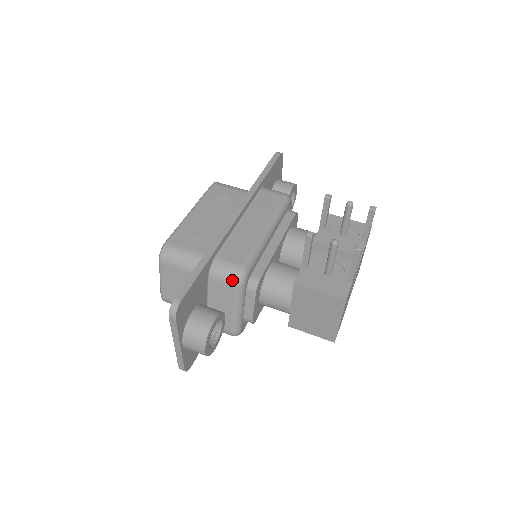
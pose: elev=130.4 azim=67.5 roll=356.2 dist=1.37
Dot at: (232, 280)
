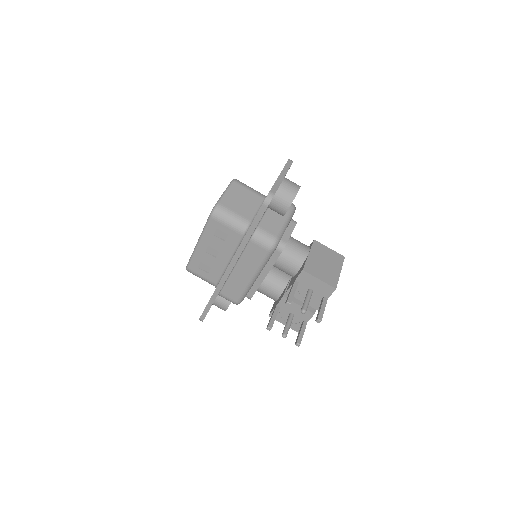
Dot at: occluded
